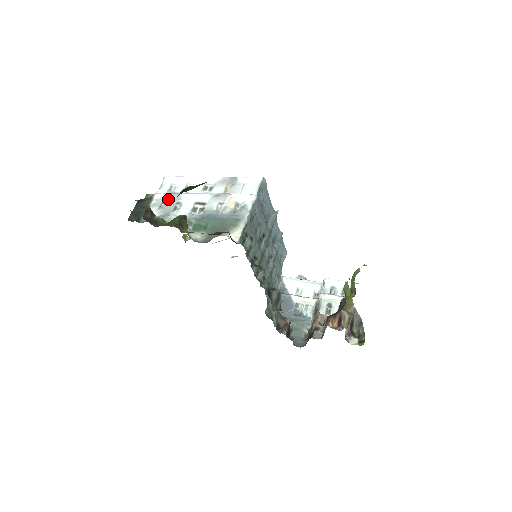
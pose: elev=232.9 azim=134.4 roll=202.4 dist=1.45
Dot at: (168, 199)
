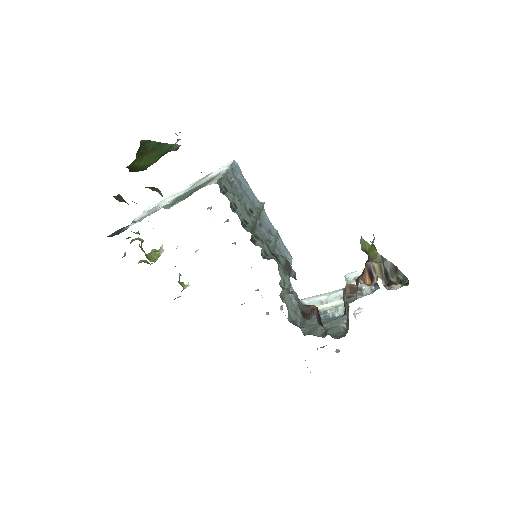
Dot at: (147, 213)
